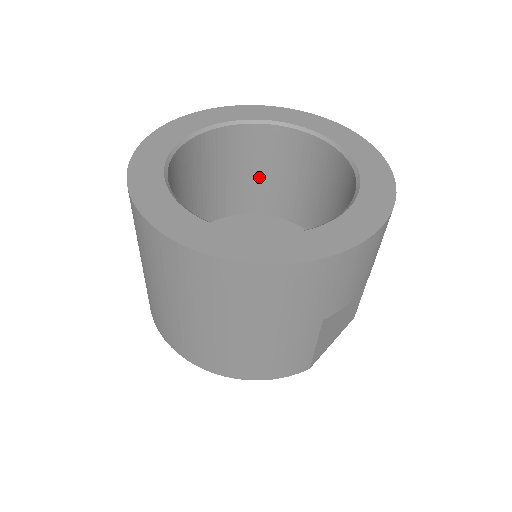
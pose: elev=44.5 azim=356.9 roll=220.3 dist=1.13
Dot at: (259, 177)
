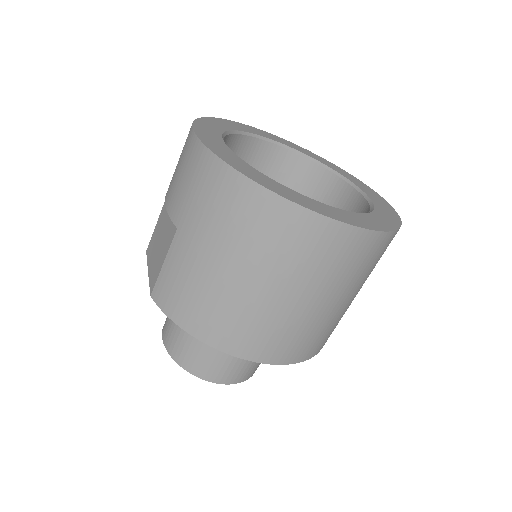
Dot at: occluded
